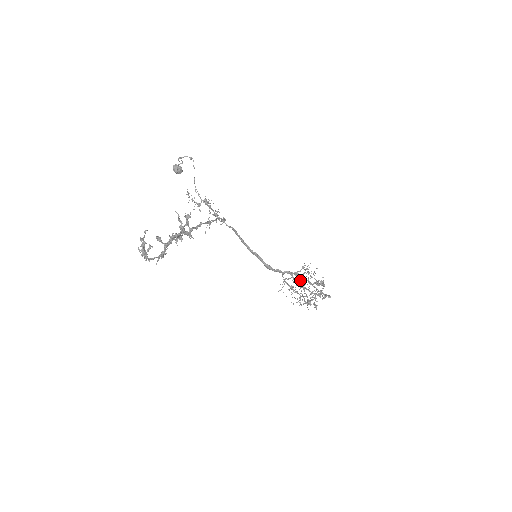
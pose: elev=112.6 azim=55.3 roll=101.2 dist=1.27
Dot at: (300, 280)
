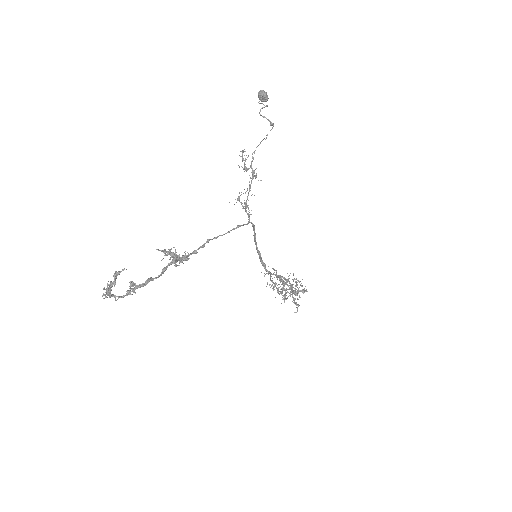
Dot at: (284, 283)
